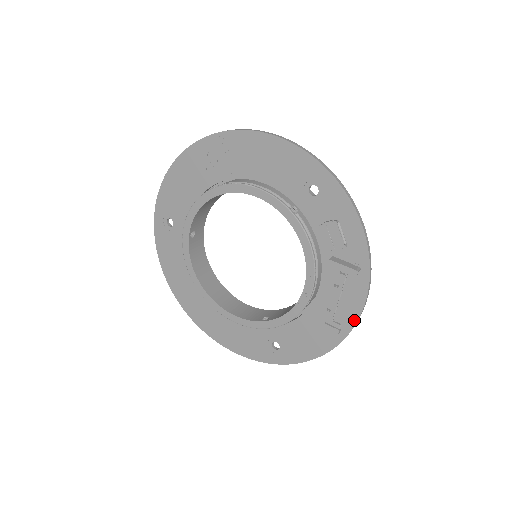
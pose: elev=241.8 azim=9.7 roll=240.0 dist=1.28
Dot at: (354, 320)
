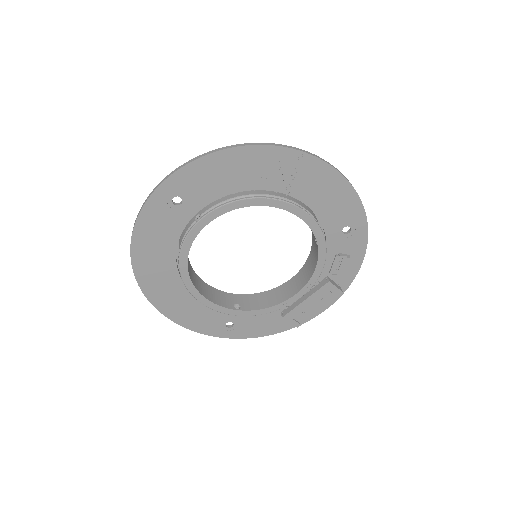
Dot at: (311, 317)
